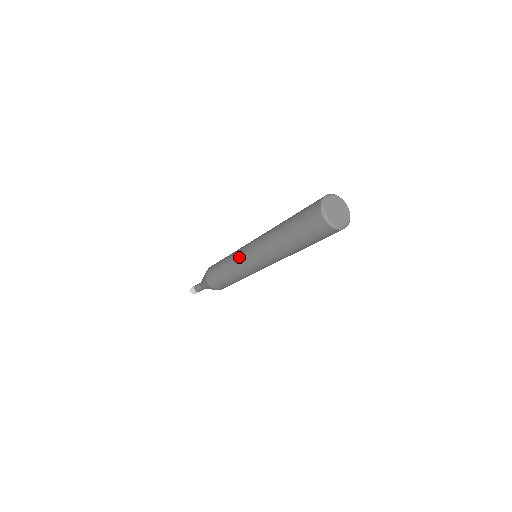
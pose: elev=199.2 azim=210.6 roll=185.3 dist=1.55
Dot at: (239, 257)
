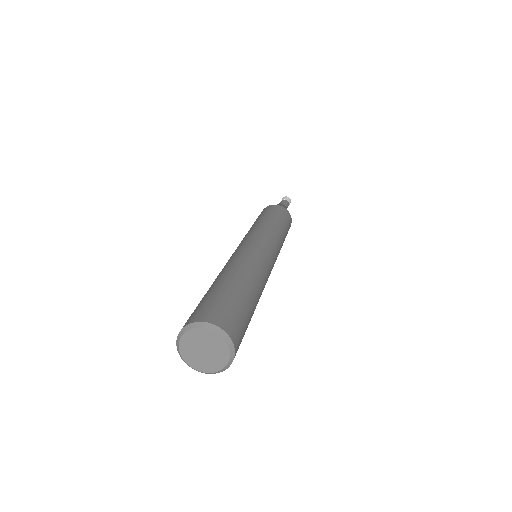
Dot at: (245, 237)
